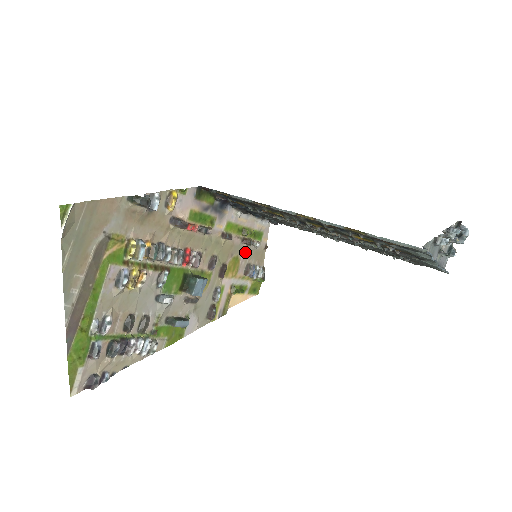
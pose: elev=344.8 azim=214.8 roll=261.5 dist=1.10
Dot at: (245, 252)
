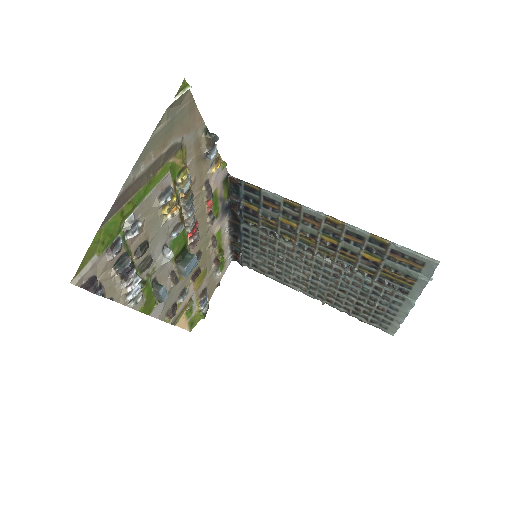
Dot at: (210, 273)
